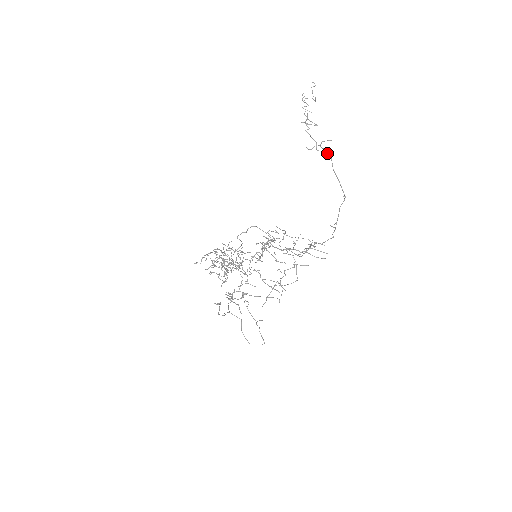
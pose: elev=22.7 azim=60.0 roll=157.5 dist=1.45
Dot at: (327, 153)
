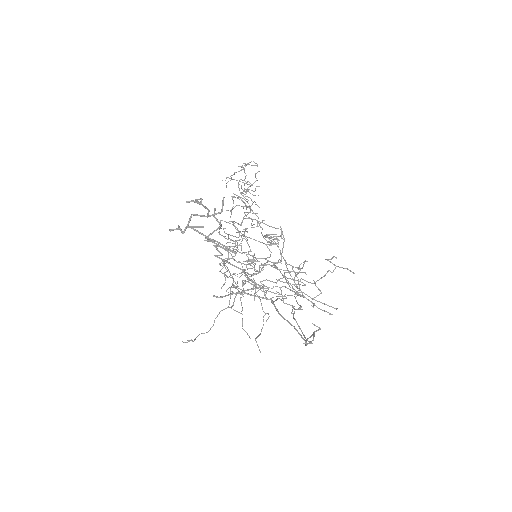
Dot at: (261, 297)
